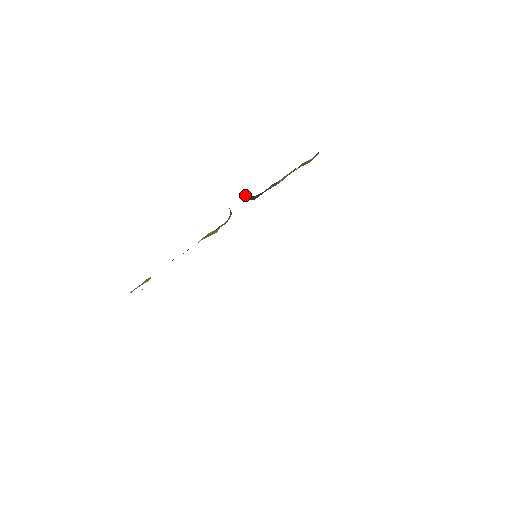
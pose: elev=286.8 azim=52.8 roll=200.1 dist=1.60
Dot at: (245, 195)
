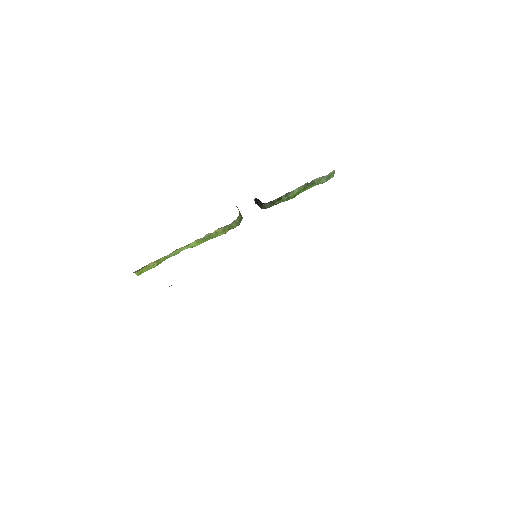
Dot at: (258, 204)
